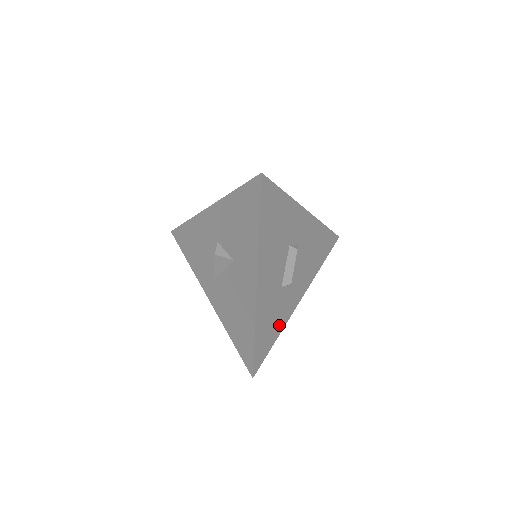
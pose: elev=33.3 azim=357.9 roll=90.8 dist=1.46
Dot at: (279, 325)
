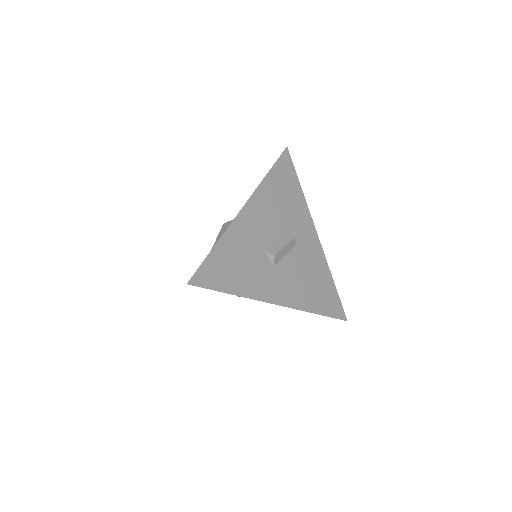
Dot at: (244, 285)
